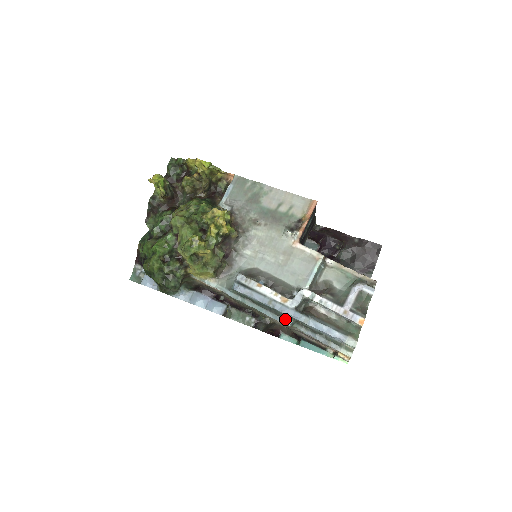
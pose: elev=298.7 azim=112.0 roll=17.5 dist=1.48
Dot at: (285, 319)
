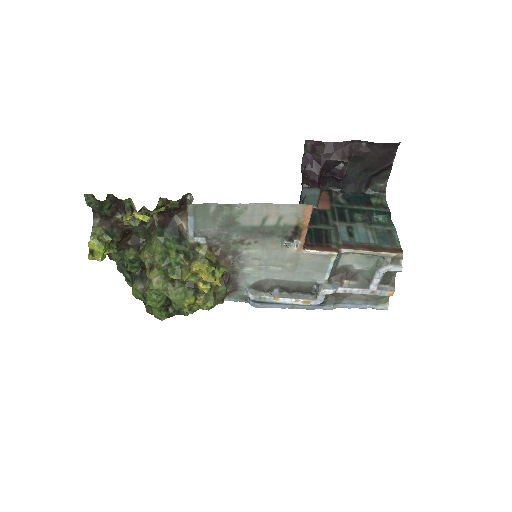
Dot at: occluded
